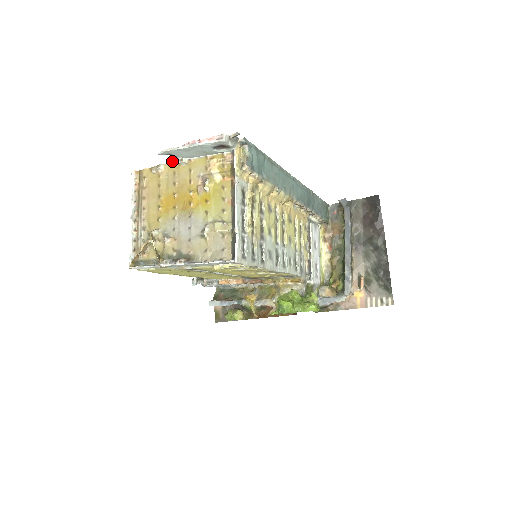
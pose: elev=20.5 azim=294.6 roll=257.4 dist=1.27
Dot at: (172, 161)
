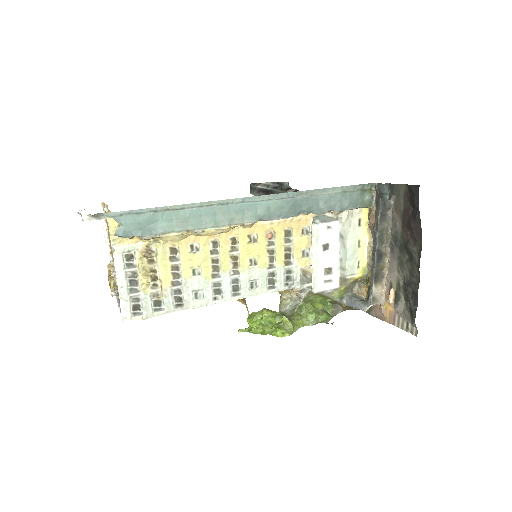
Dot at: occluded
